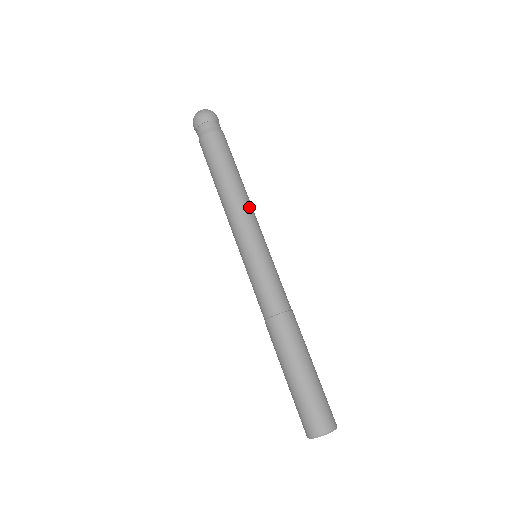
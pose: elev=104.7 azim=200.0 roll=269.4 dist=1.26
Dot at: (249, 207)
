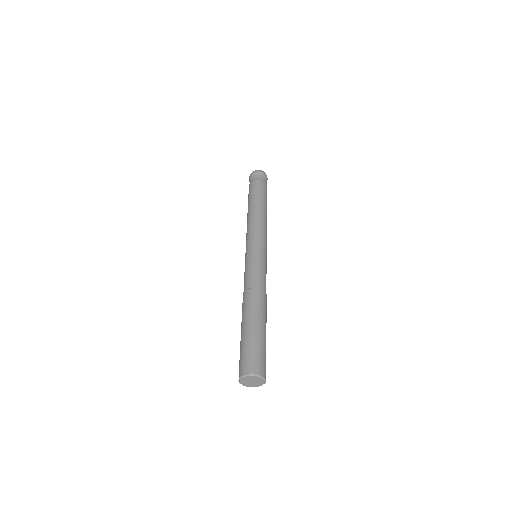
Dot at: (260, 223)
